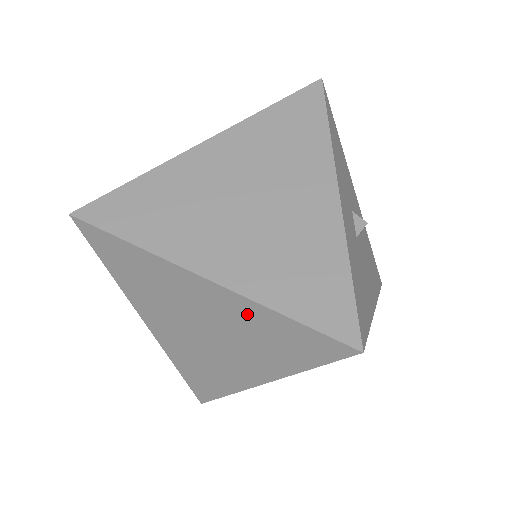
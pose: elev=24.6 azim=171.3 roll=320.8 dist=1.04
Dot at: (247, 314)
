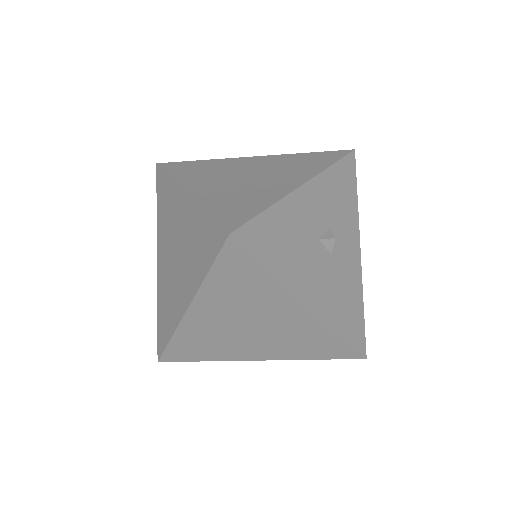
Dot at: (194, 220)
